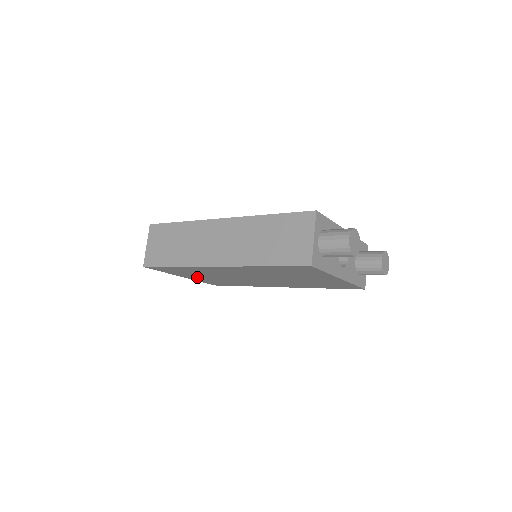
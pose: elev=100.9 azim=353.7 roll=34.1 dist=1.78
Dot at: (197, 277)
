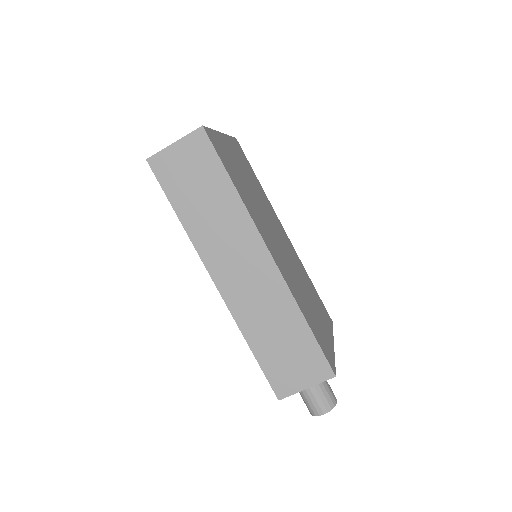
Dot at: occluded
